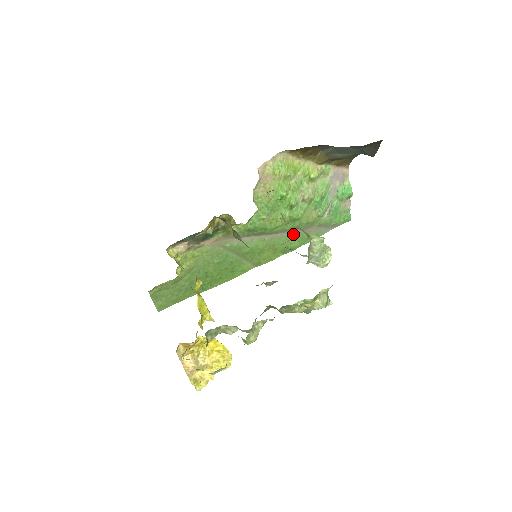
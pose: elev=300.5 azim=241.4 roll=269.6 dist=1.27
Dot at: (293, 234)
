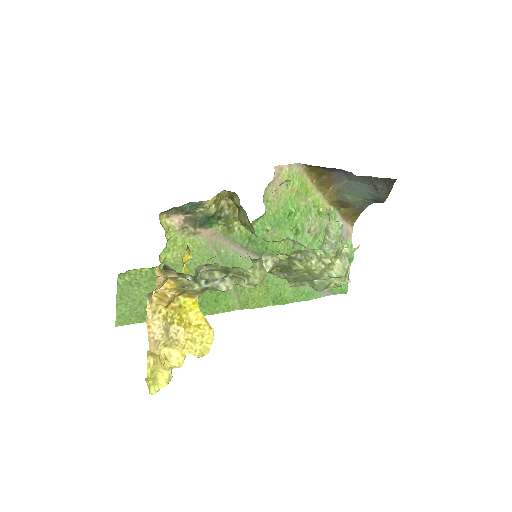
Dot at: occluded
